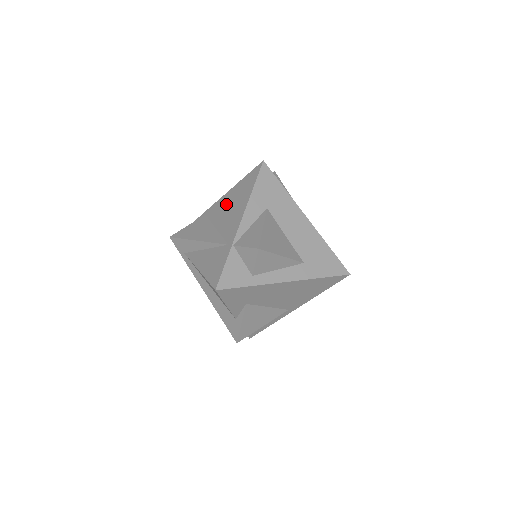
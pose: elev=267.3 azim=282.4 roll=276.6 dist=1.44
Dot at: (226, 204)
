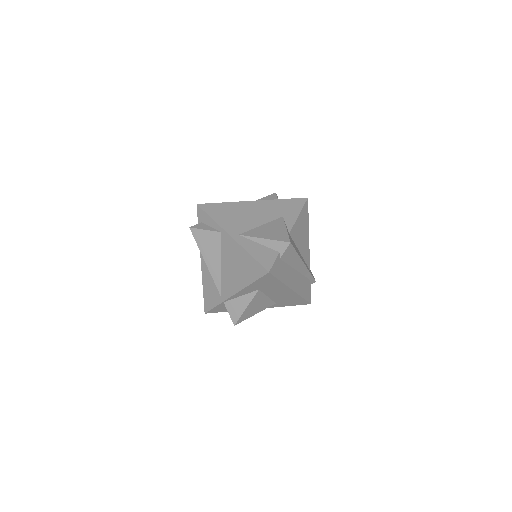
Dot at: (234, 257)
